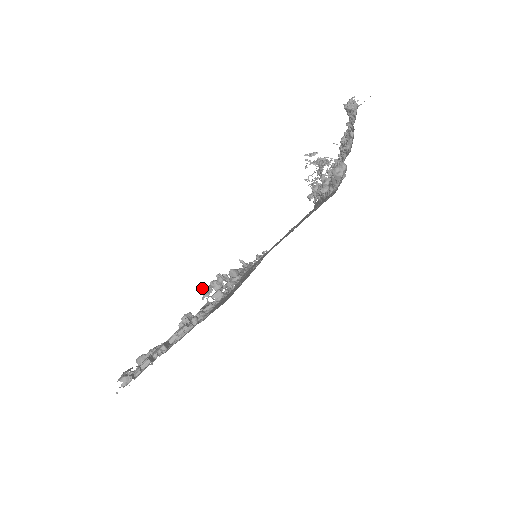
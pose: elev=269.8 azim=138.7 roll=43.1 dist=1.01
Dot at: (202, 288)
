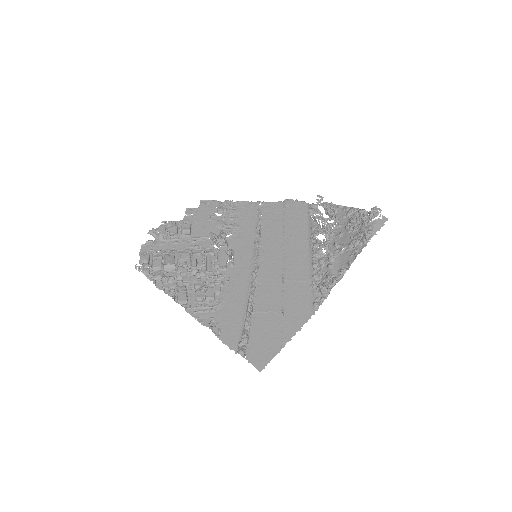
Dot at: (215, 240)
